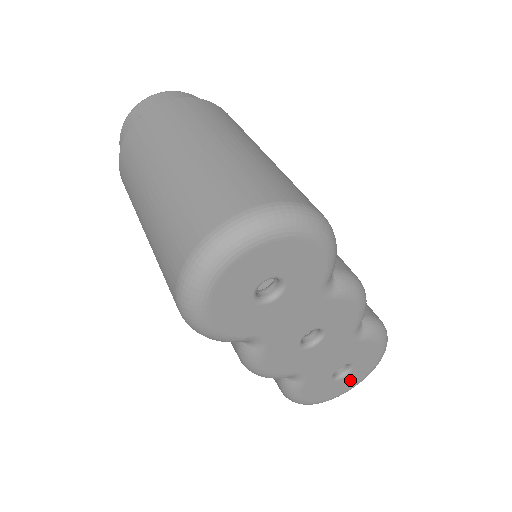
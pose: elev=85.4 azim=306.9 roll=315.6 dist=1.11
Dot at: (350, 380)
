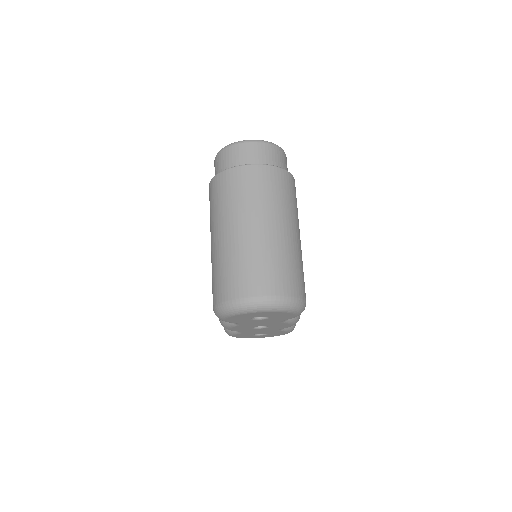
Dot at: (261, 336)
